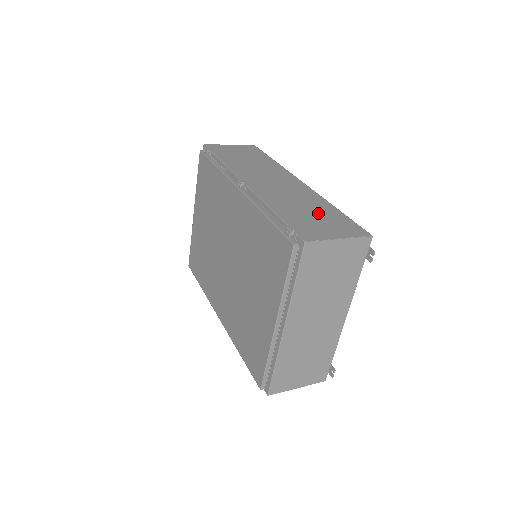
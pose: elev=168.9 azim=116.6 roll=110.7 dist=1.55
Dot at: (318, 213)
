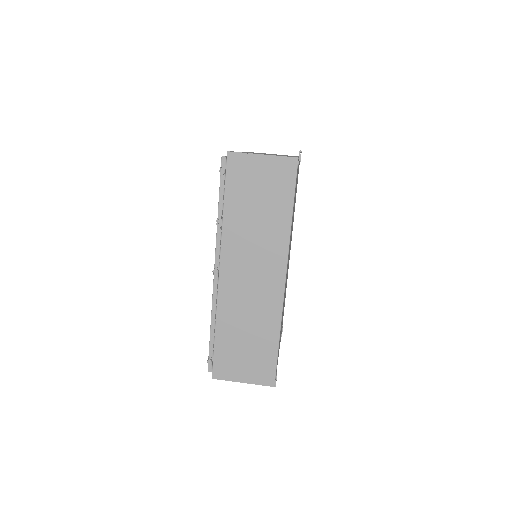
Dot at: (253, 344)
